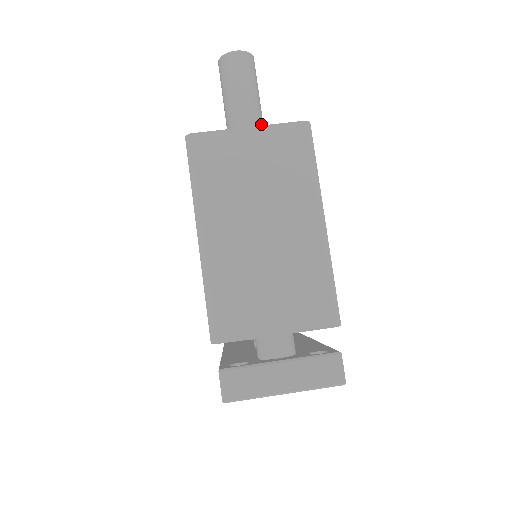
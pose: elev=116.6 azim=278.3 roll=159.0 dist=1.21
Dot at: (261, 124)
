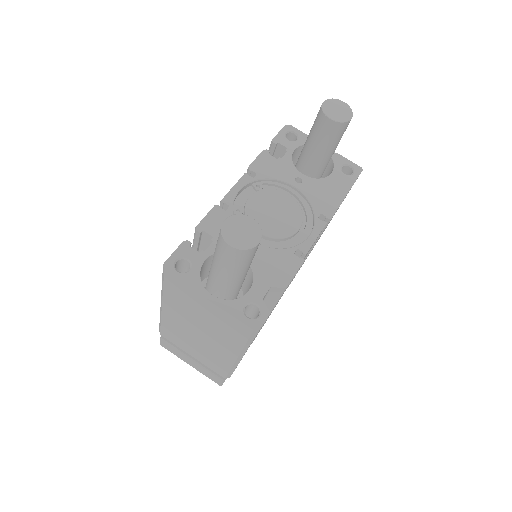
Dot at: (236, 285)
